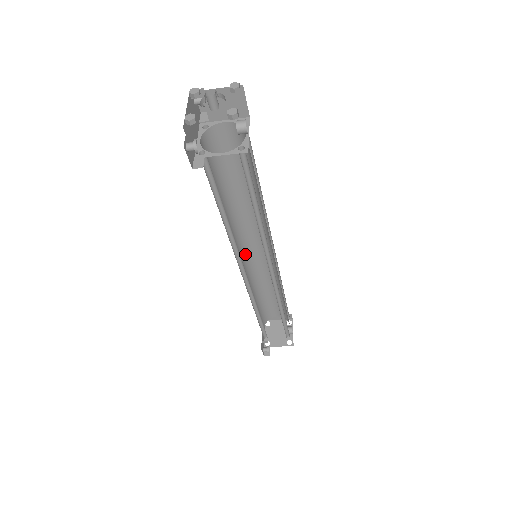
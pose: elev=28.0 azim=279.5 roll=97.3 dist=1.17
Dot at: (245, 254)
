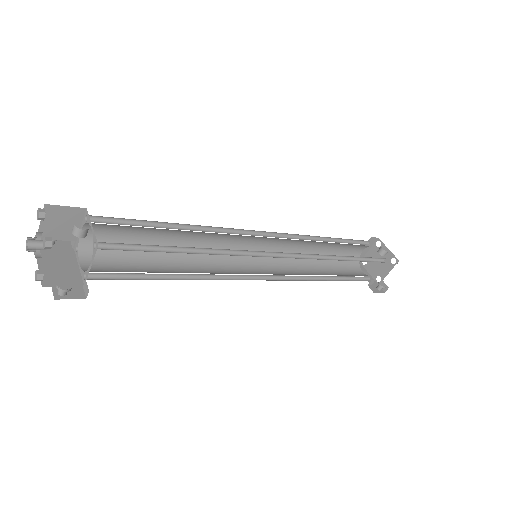
Dot at: (253, 259)
